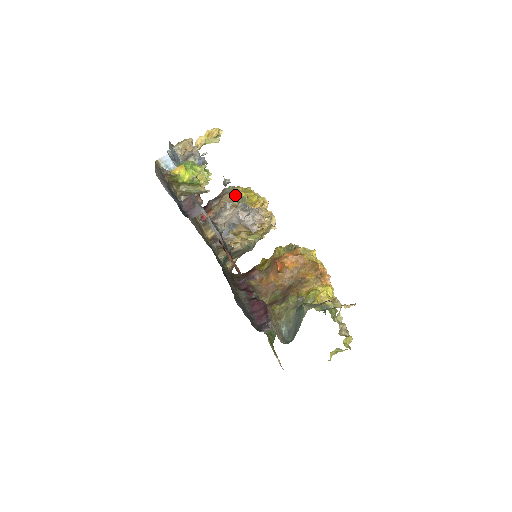
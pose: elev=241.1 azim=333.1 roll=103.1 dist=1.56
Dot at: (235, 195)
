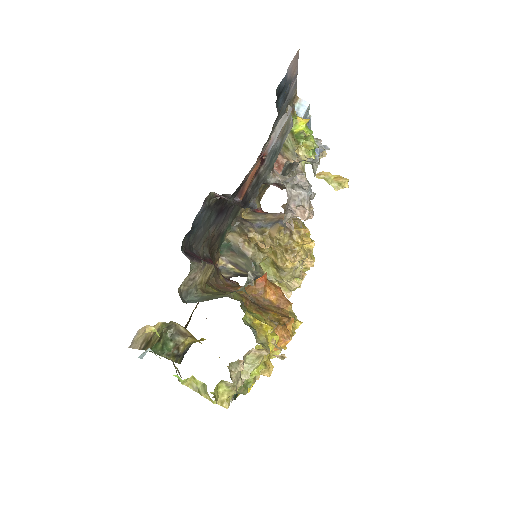
Dot at: (300, 222)
